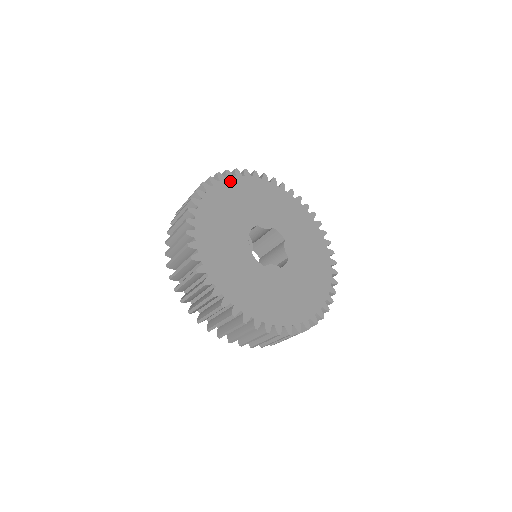
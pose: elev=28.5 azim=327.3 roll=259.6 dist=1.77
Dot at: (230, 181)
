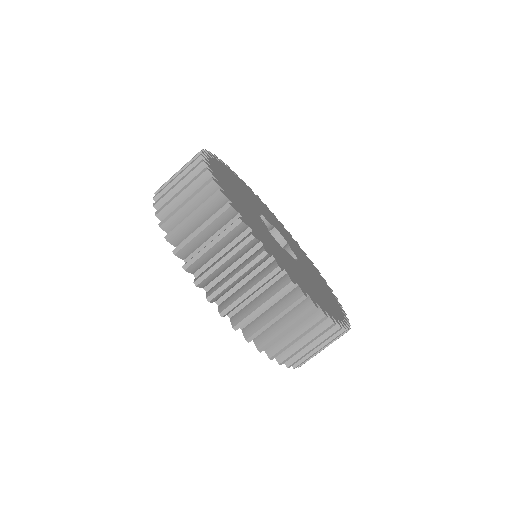
Dot at: (227, 168)
